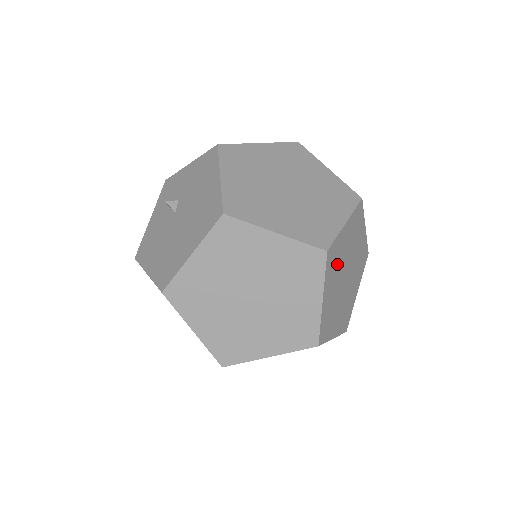
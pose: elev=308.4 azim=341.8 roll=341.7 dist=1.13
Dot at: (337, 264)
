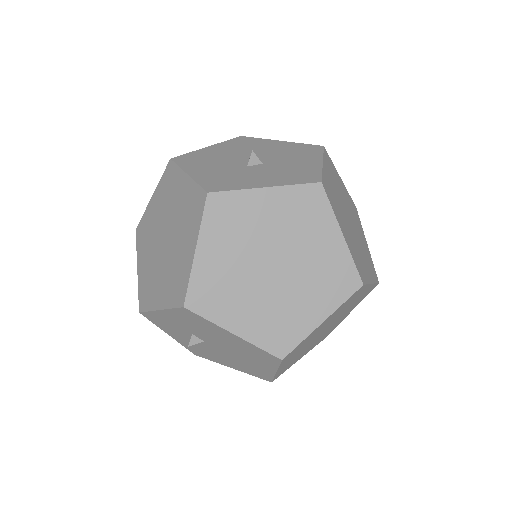
Dot at: (356, 251)
